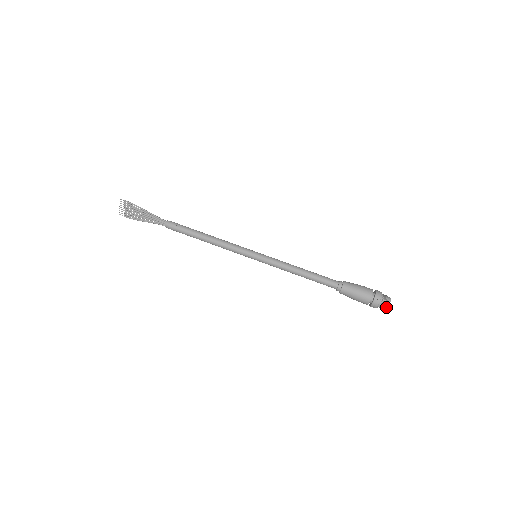
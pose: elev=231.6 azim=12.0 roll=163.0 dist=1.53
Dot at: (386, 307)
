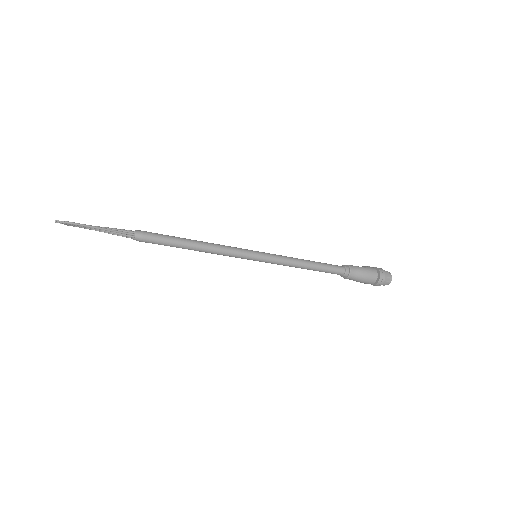
Dot at: occluded
